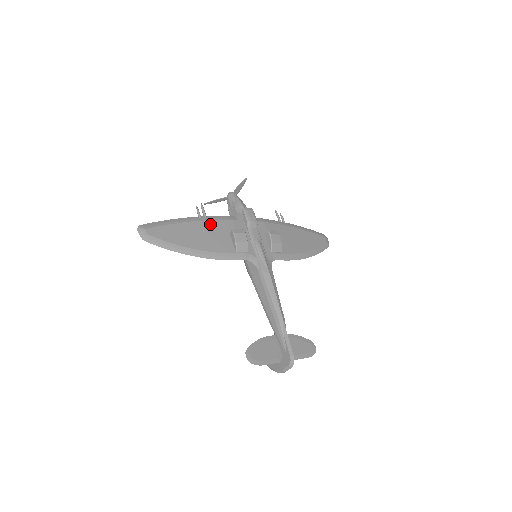
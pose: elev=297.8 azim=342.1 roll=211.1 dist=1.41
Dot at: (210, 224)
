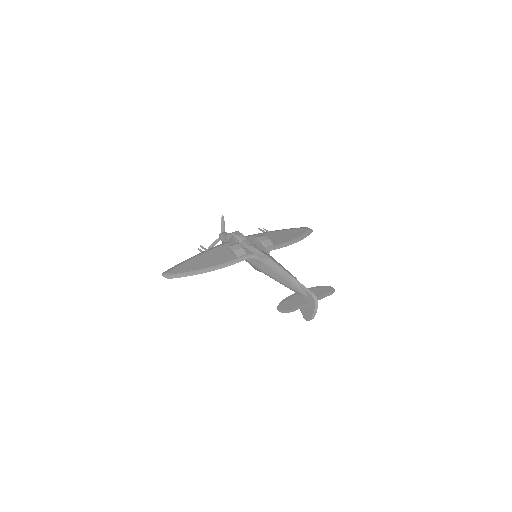
Dot at: (211, 252)
